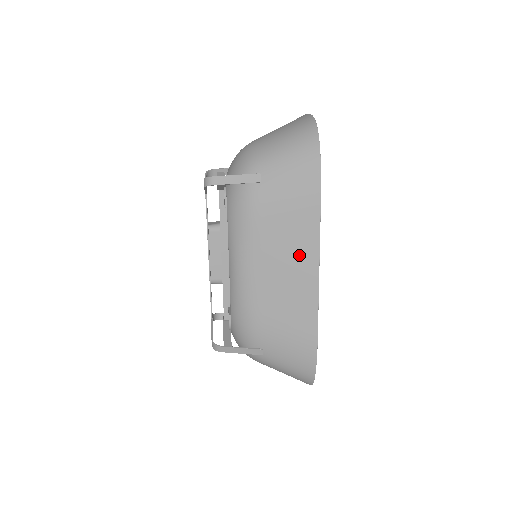
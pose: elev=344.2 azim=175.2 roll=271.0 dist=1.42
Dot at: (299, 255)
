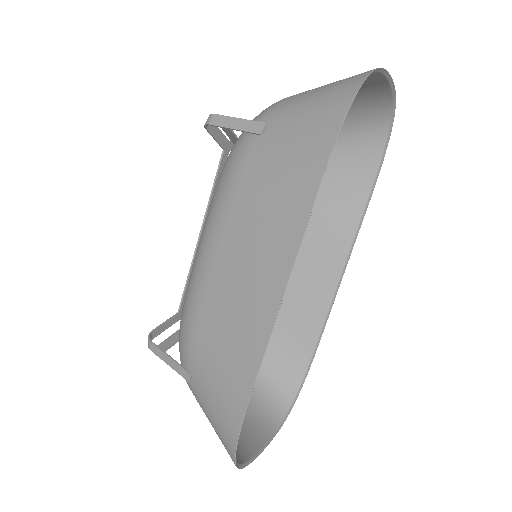
Dot at: (268, 256)
